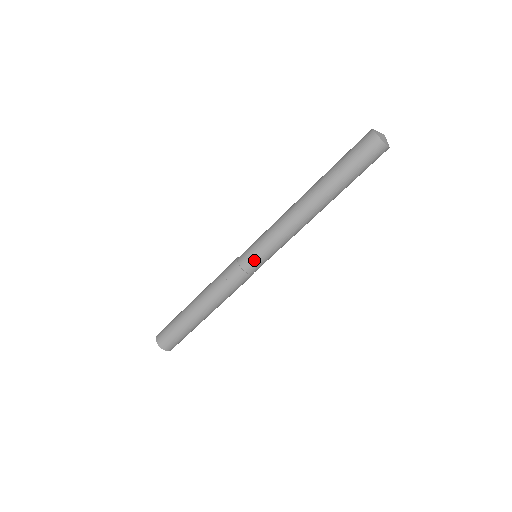
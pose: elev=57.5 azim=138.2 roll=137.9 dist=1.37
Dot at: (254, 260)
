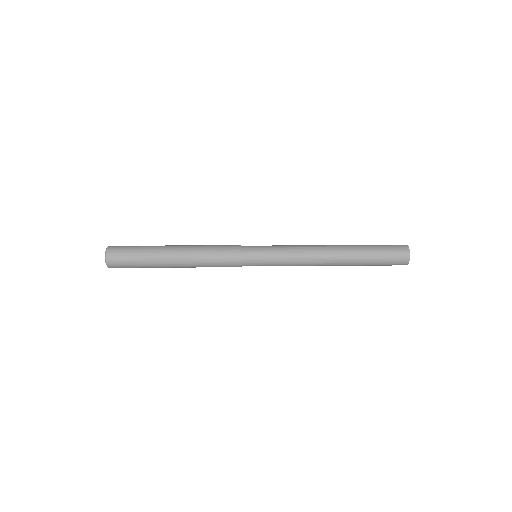
Dot at: (256, 253)
